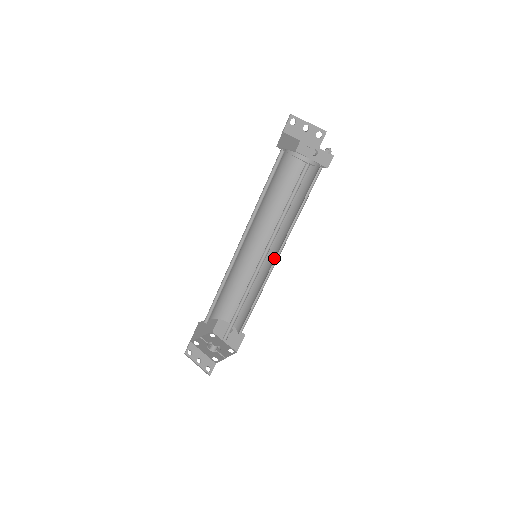
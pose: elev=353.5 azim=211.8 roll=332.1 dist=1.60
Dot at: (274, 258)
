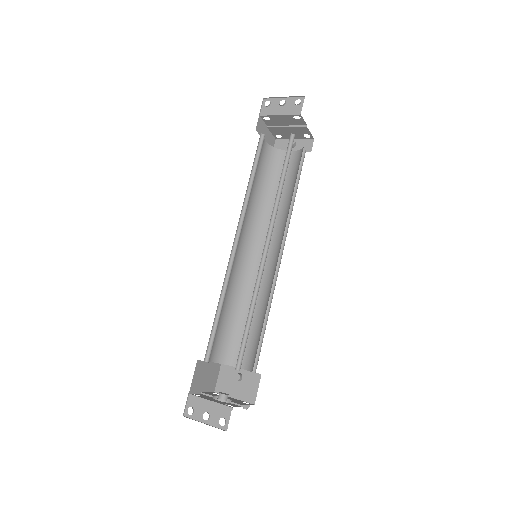
Dot at: (277, 257)
